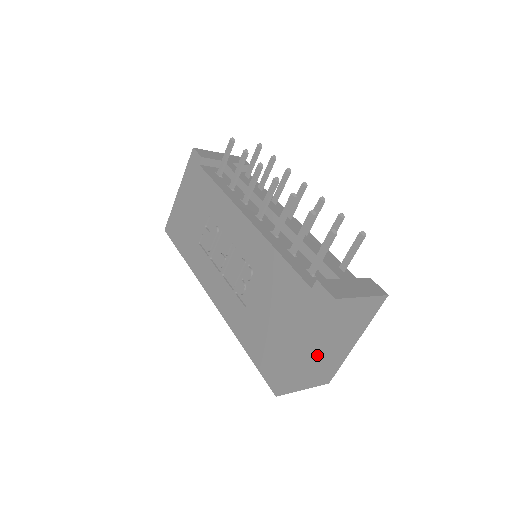
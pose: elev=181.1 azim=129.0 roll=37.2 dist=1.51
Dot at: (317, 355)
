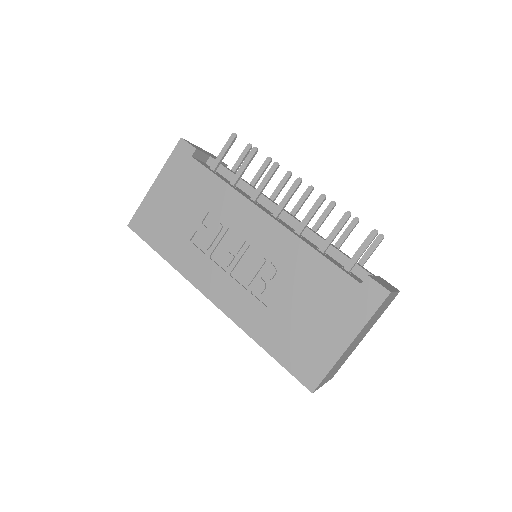
Dot at: occluded
